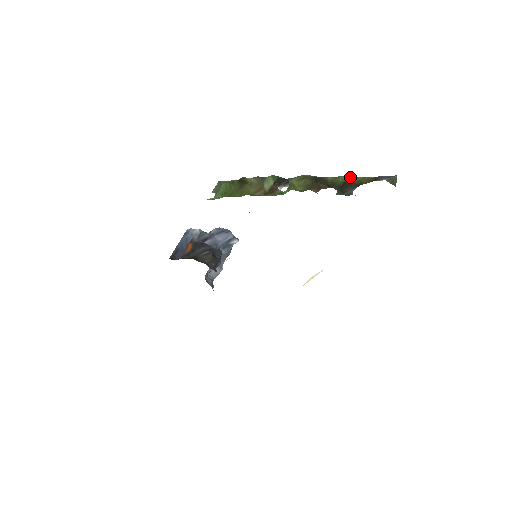
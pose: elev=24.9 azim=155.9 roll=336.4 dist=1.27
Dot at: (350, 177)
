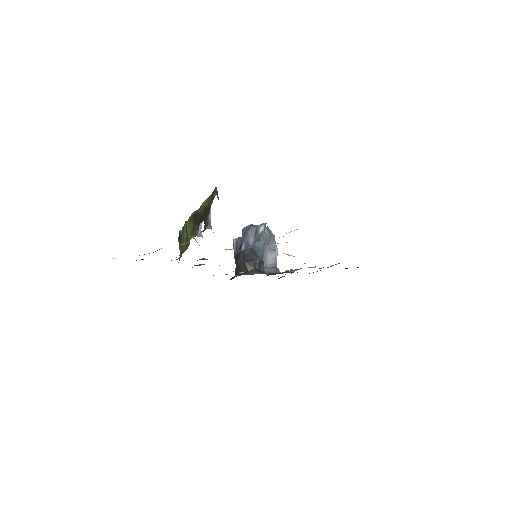
Dot at: (205, 201)
